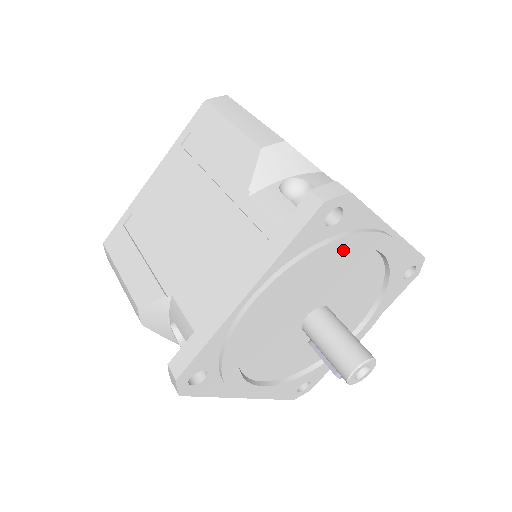
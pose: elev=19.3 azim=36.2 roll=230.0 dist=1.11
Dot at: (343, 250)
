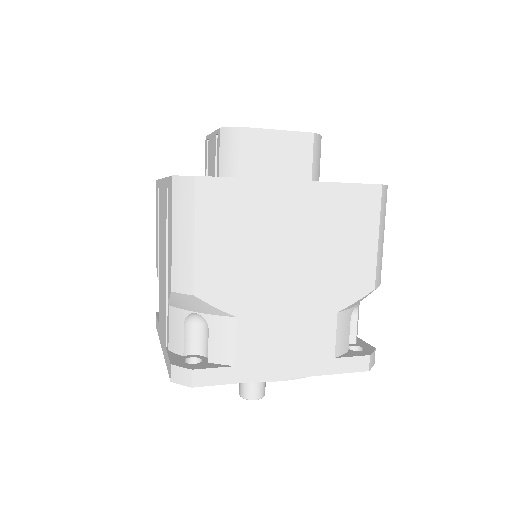
Dot at: occluded
